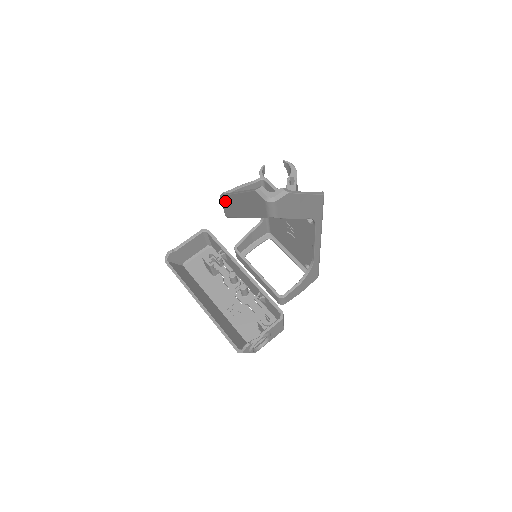
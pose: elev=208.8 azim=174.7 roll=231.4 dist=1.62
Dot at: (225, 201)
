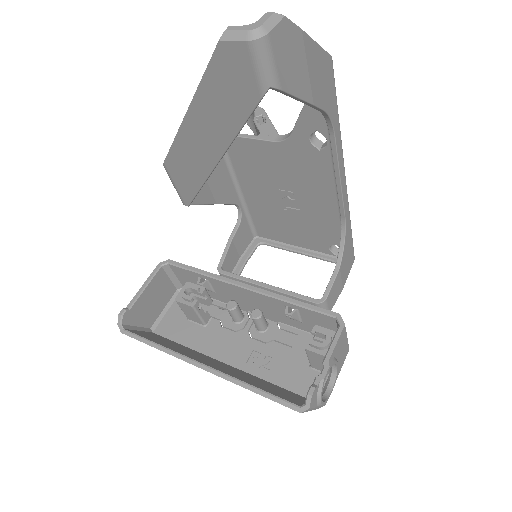
Dot at: (174, 165)
